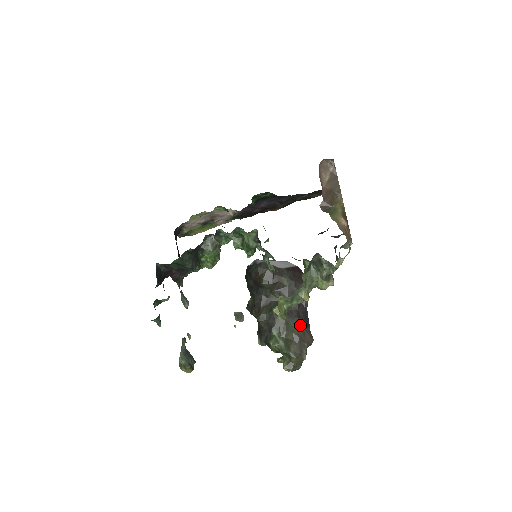
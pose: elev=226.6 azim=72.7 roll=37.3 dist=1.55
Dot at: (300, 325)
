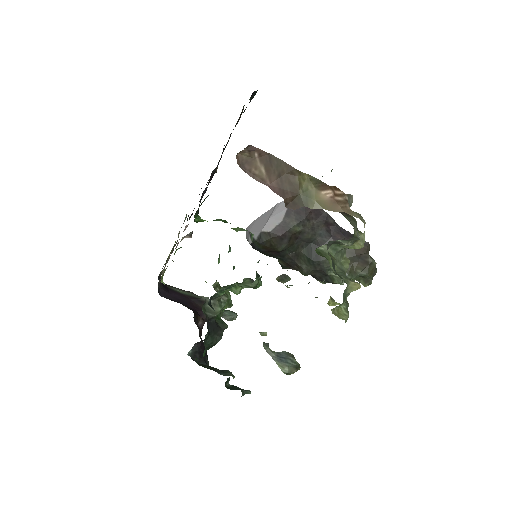
Dot at: occluded
